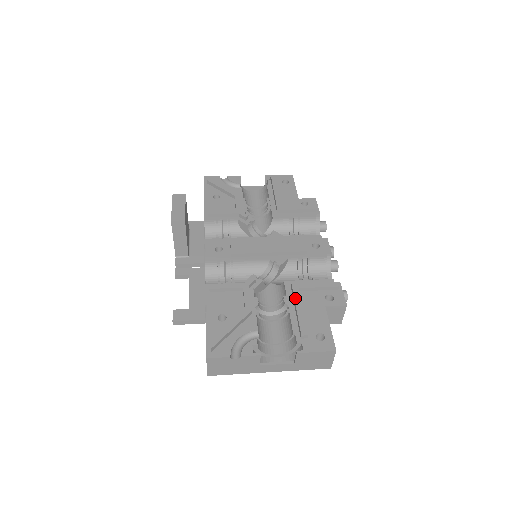
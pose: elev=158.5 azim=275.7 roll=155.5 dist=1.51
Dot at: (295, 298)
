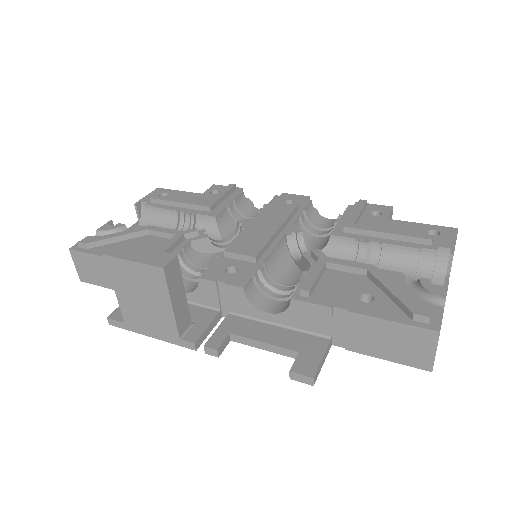
Dot at: (369, 229)
